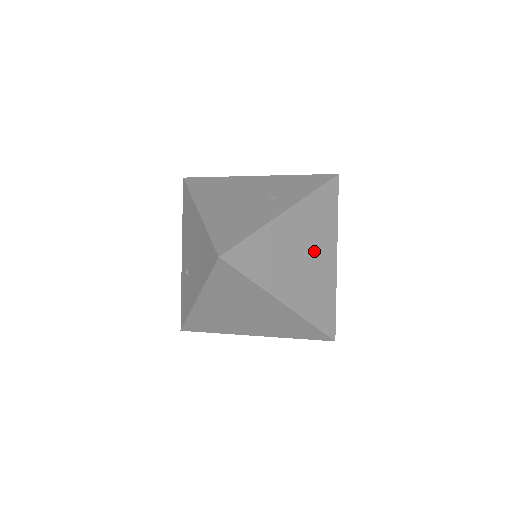
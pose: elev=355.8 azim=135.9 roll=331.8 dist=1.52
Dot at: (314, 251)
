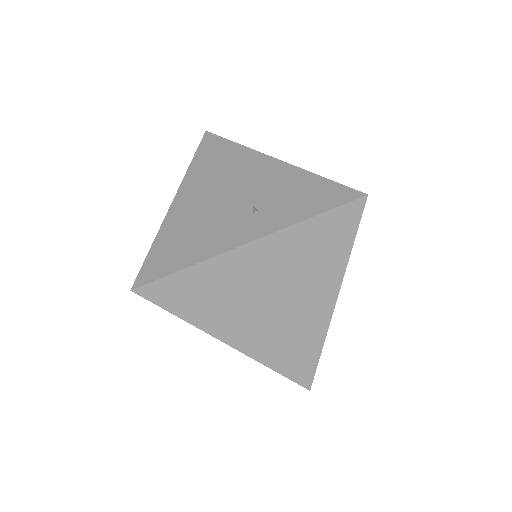
Dot at: (293, 293)
